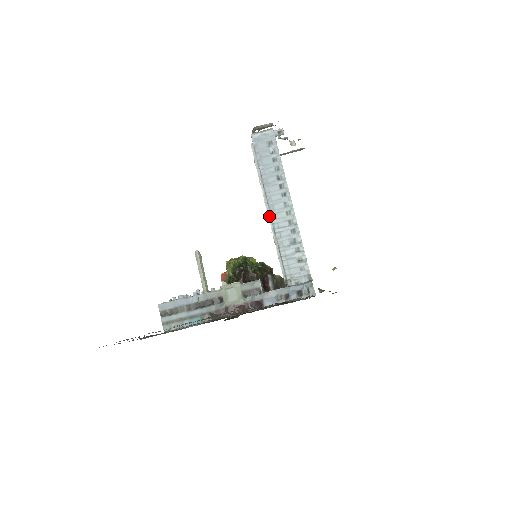
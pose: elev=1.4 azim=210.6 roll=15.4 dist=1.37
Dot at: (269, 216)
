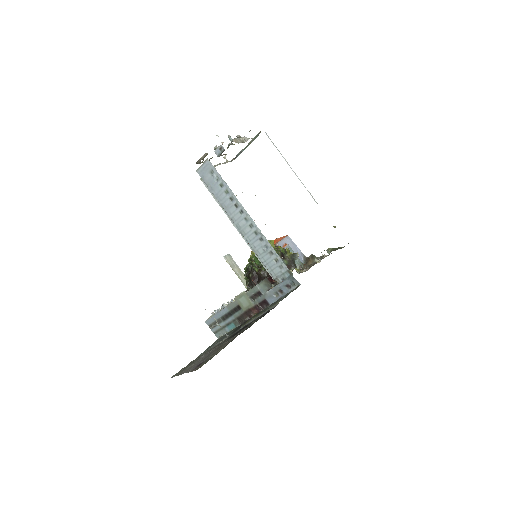
Dot at: (240, 233)
